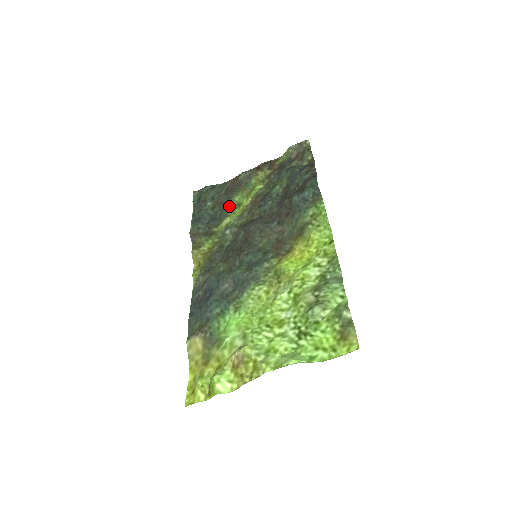
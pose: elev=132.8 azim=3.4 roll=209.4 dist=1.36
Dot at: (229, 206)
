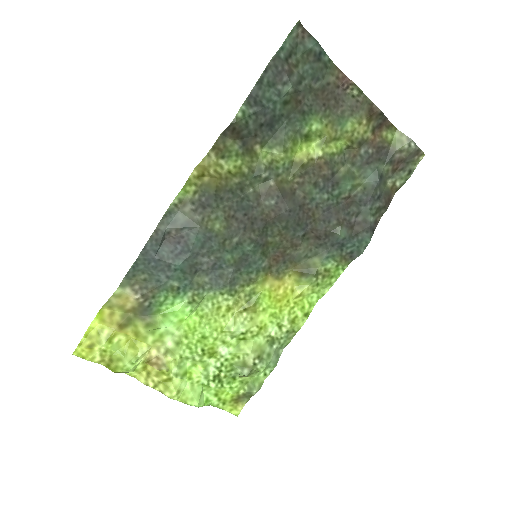
Dot at: (300, 126)
